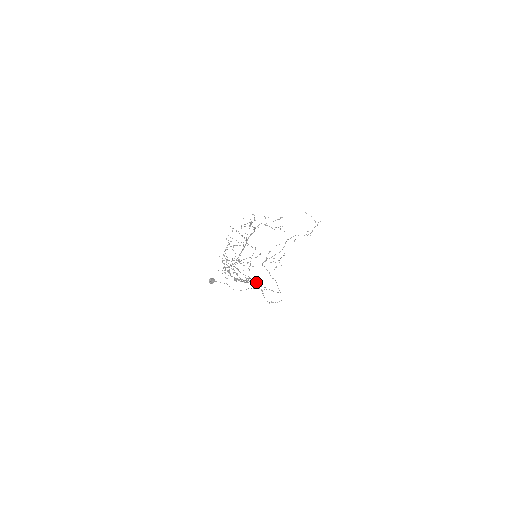
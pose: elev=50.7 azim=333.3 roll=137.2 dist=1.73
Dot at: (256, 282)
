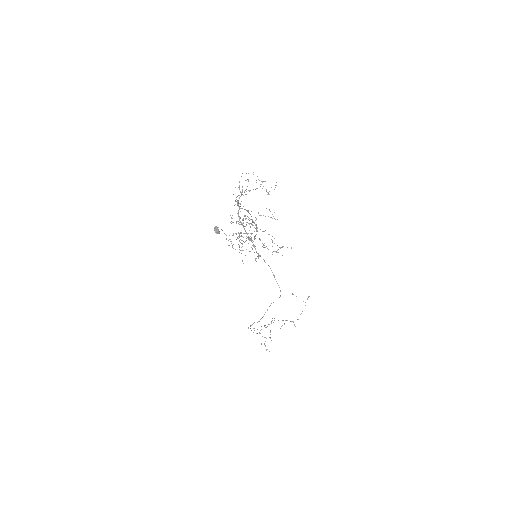
Dot at: (260, 256)
